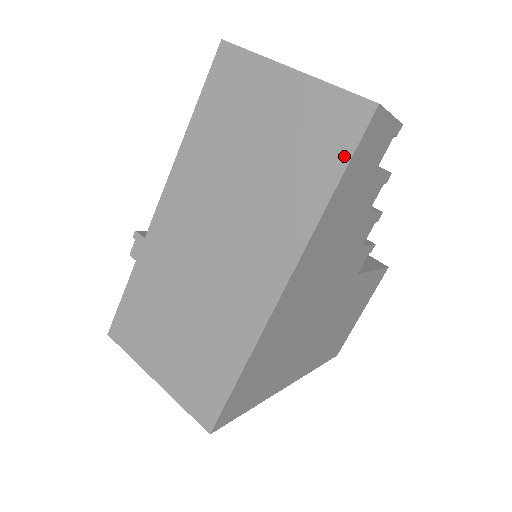
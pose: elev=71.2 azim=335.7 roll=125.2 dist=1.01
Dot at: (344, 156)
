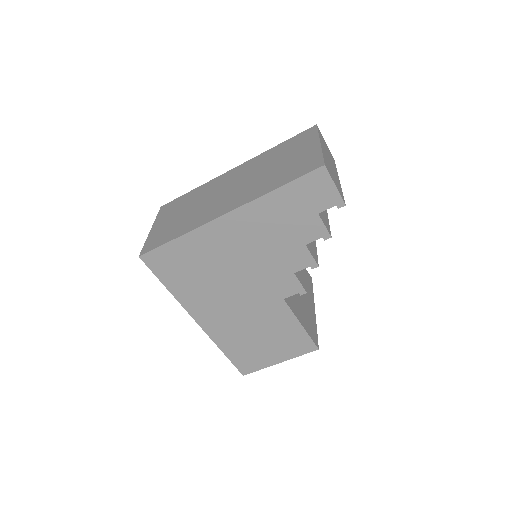
Dot at: (296, 177)
